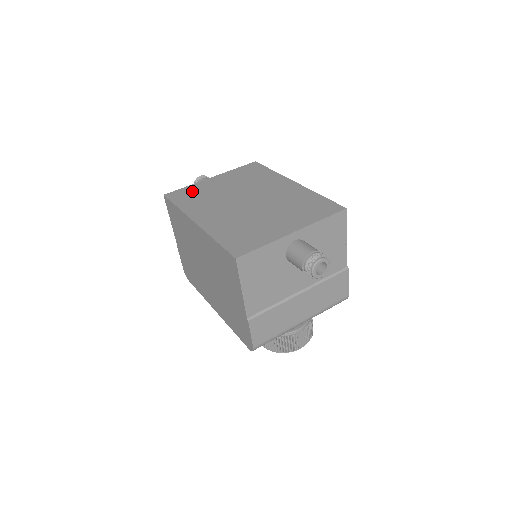
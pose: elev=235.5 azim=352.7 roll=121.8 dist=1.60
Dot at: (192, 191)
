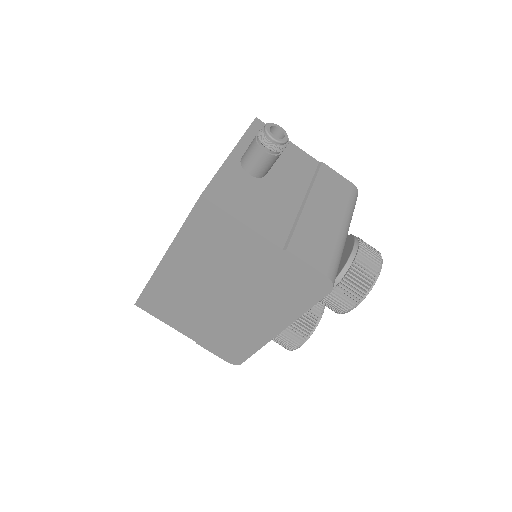
Dot at: occluded
